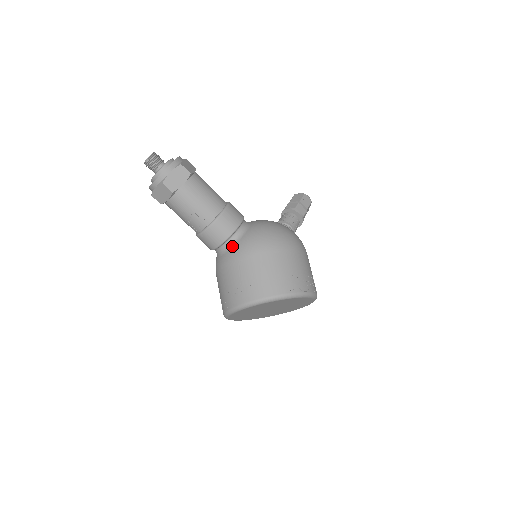
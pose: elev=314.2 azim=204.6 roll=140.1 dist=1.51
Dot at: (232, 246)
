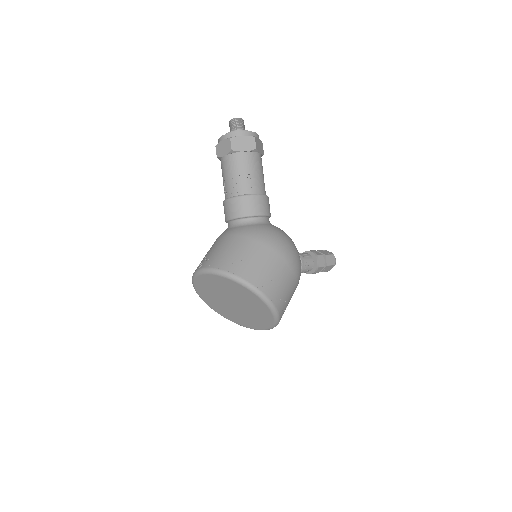
Dot at: (243, 225)
